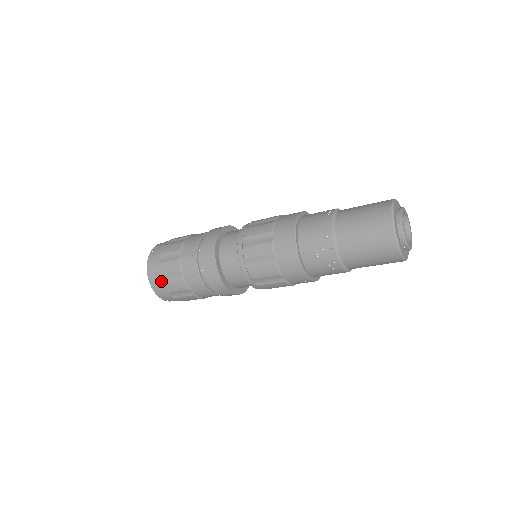
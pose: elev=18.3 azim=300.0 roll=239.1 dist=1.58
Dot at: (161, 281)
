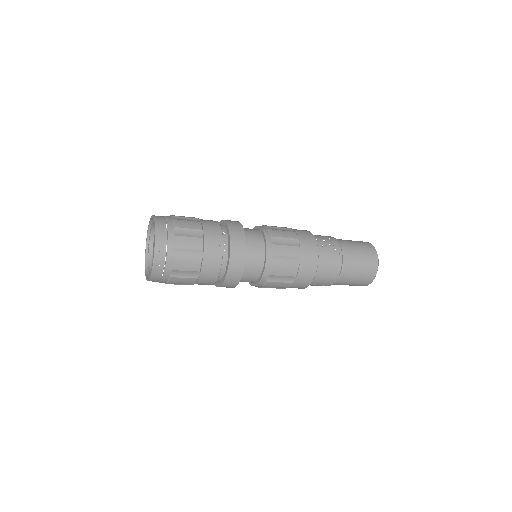
Dot at: (165, 283)
